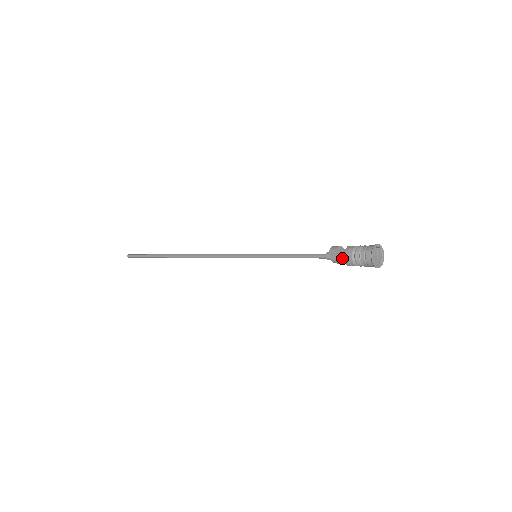
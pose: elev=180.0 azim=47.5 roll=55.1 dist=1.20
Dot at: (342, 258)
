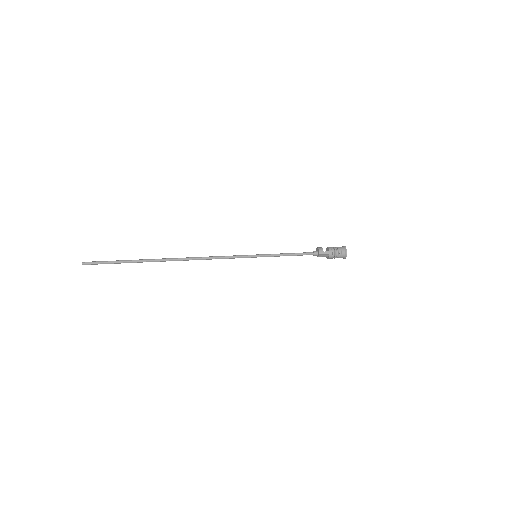
Dot at: (326, 256)
